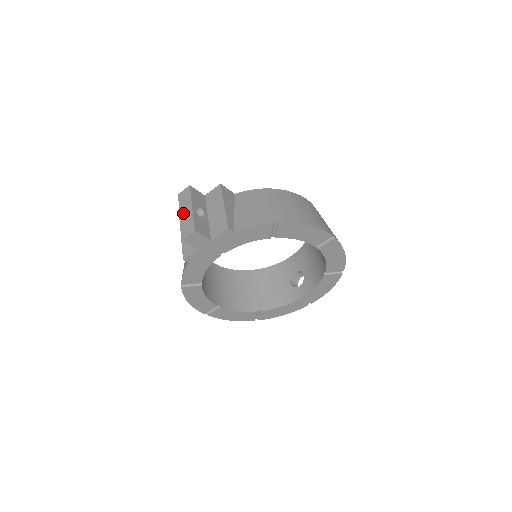
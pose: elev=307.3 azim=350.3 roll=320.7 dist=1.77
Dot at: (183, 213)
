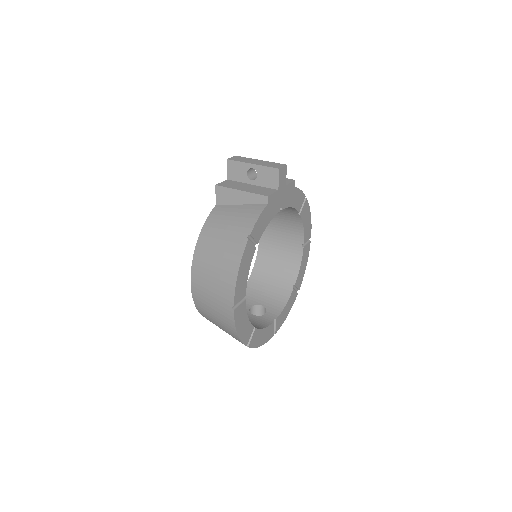
Dot at: (254, 162)
